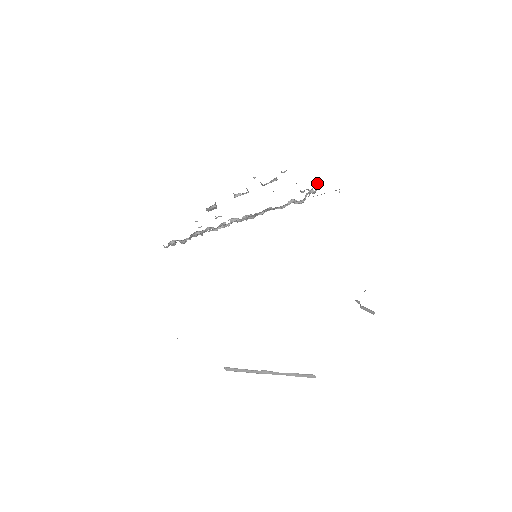
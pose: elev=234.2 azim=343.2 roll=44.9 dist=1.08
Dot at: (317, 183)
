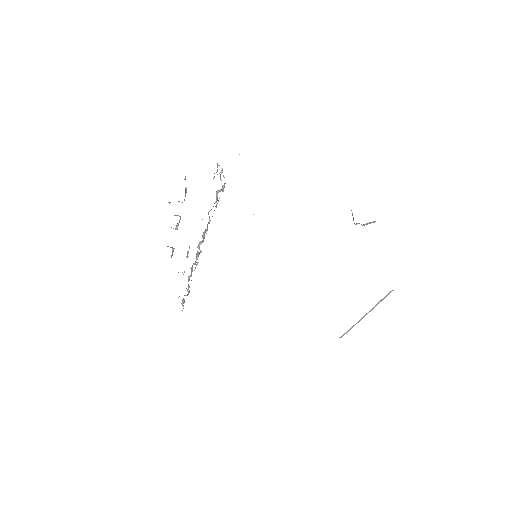
Dot at: (217, 163)
